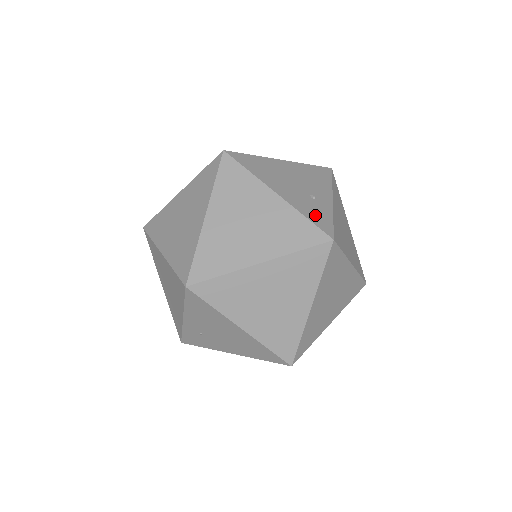
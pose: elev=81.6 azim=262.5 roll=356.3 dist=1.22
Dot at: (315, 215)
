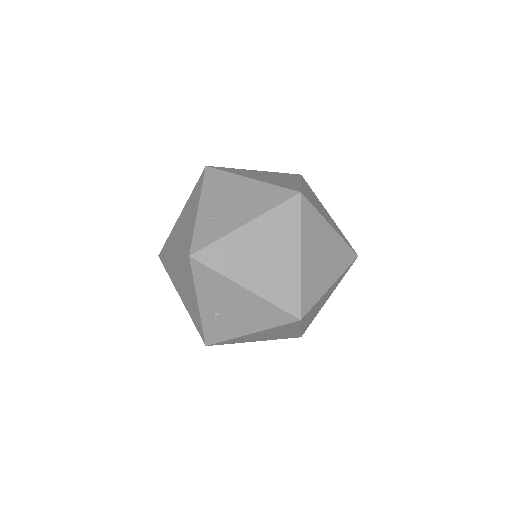
Dot at: occluded
